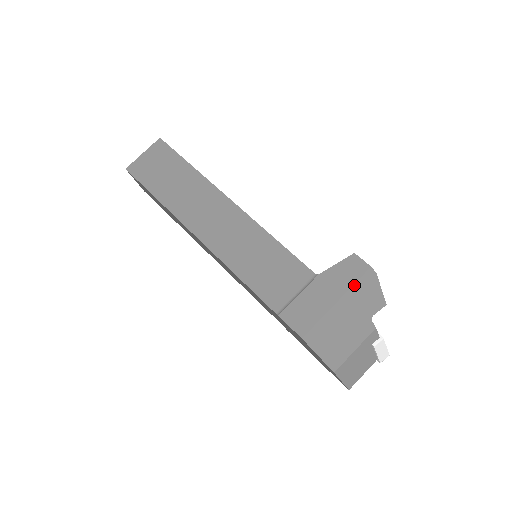
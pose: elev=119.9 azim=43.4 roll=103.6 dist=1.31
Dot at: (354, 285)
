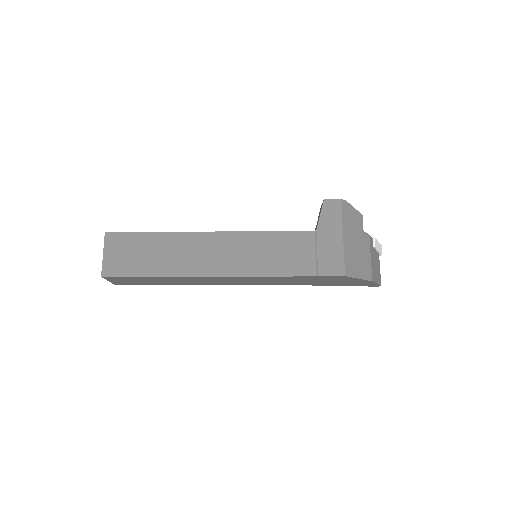
Dot at: (342, 218)
